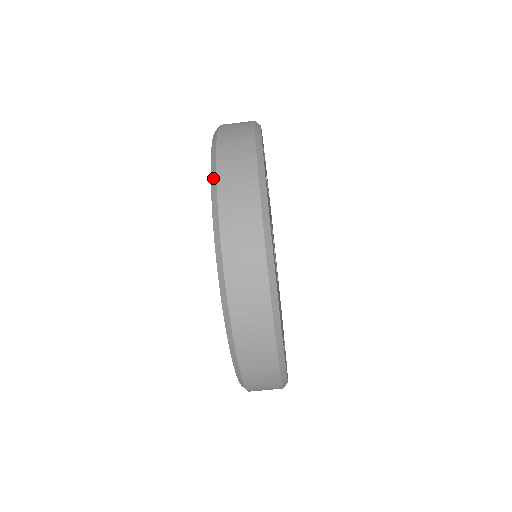
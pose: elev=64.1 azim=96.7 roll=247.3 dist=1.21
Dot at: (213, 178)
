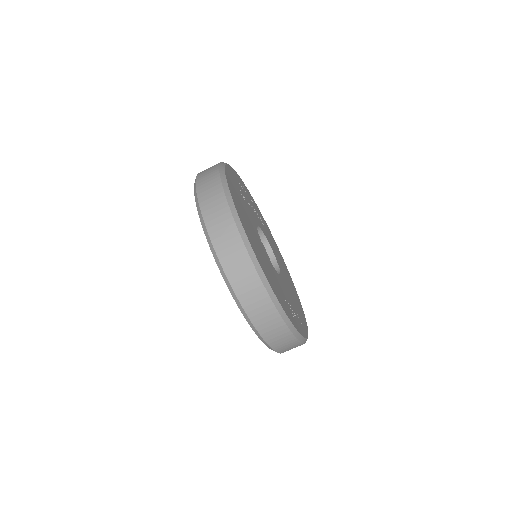
Dot at: (194, 185)
